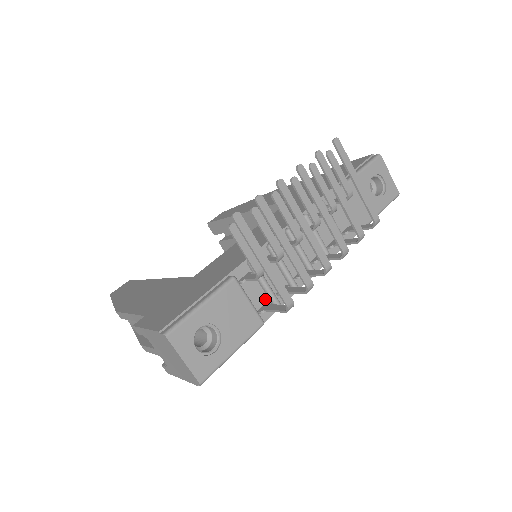
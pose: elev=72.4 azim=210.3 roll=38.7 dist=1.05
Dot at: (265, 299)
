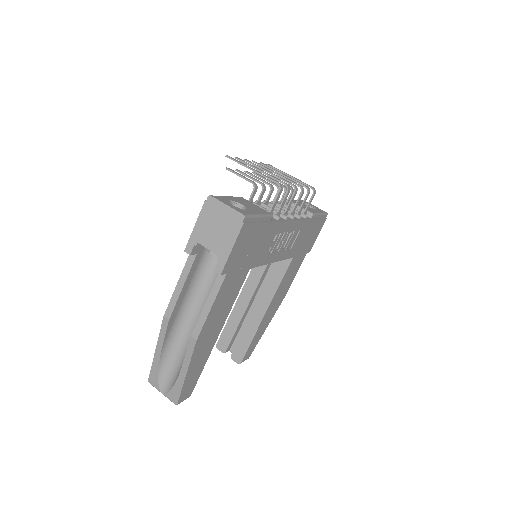
Dot at: occluded
